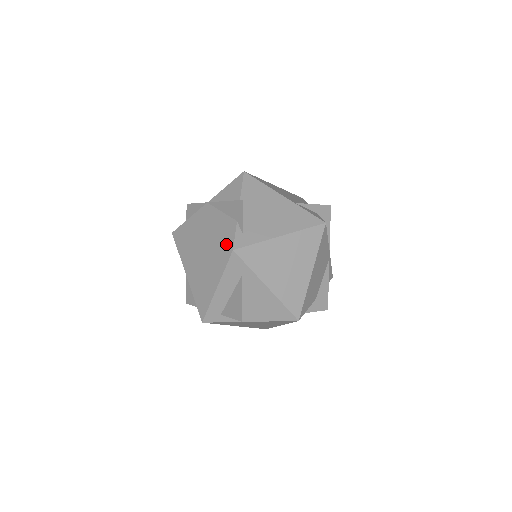
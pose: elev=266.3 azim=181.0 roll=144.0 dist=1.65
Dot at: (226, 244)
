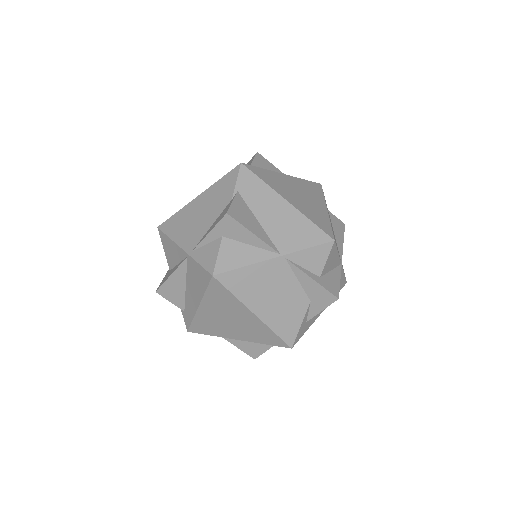
Dot at: occluded
